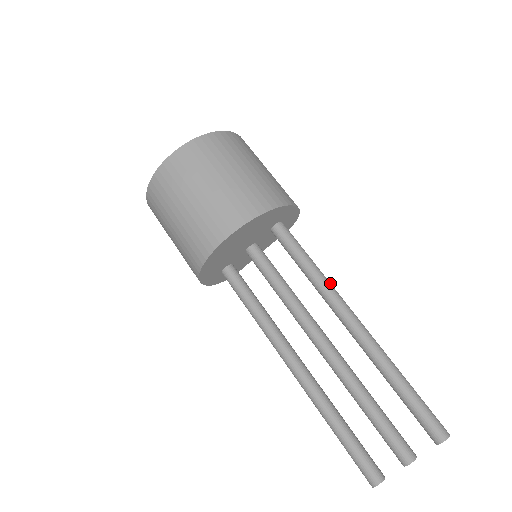
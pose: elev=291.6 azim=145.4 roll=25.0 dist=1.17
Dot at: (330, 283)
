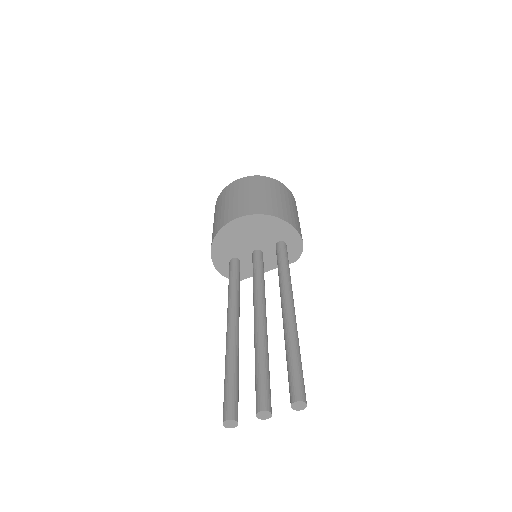
Dot at: occluded
